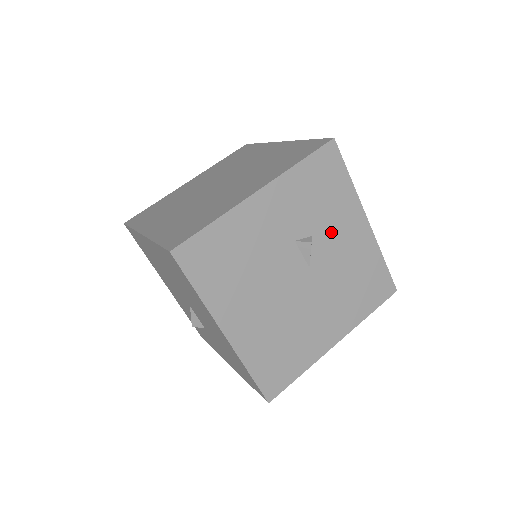
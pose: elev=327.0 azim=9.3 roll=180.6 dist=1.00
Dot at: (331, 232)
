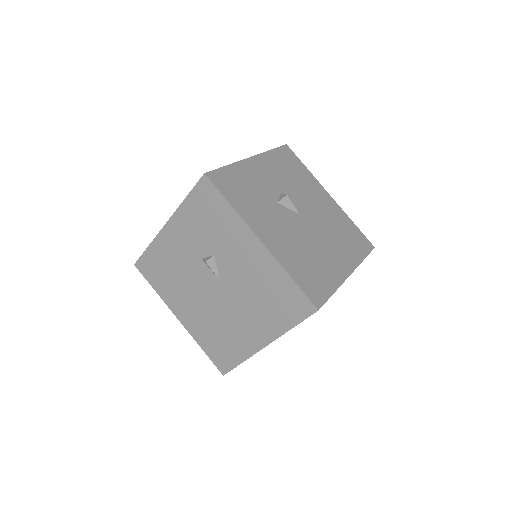
Dot at: (229, 252)
